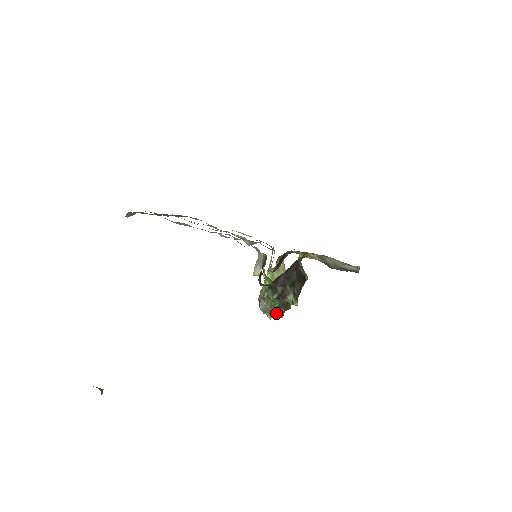
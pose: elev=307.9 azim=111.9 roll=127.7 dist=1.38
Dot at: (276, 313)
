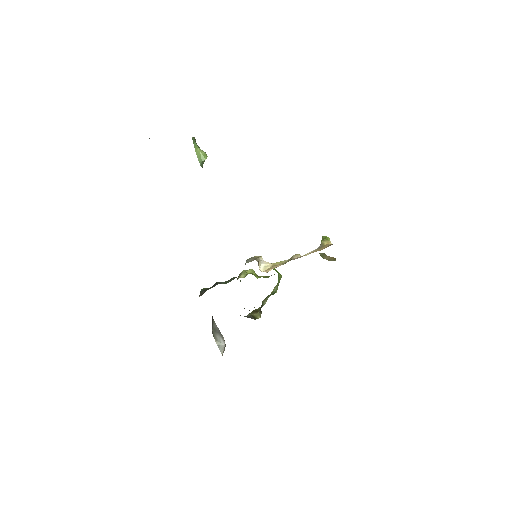
Dot at: occluded
